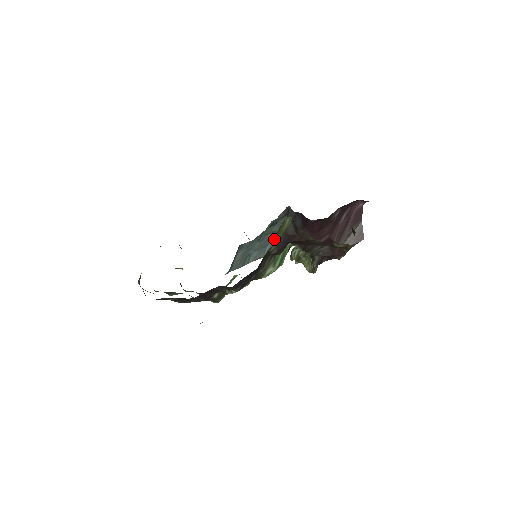
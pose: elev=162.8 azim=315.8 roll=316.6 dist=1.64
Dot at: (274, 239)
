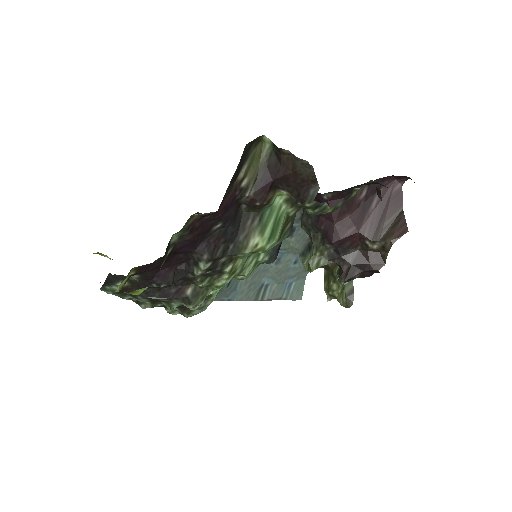
Dot at: (246, 166)
